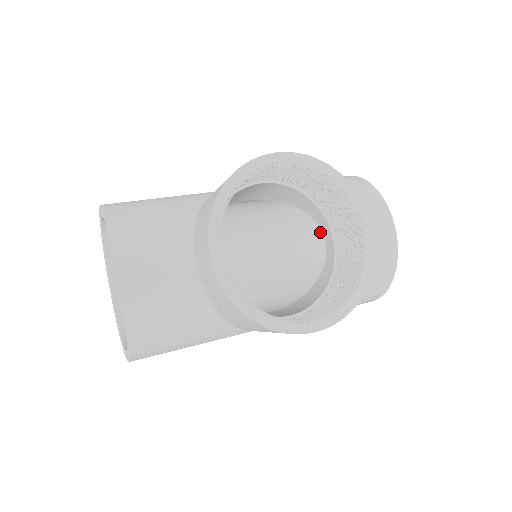
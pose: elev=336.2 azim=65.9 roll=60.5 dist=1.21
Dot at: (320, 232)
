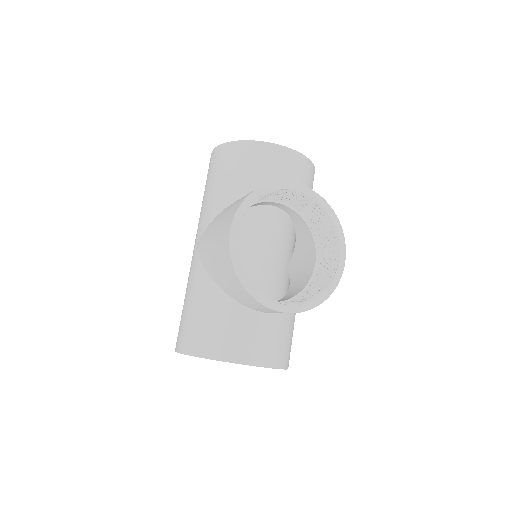
Dot at: occluded
